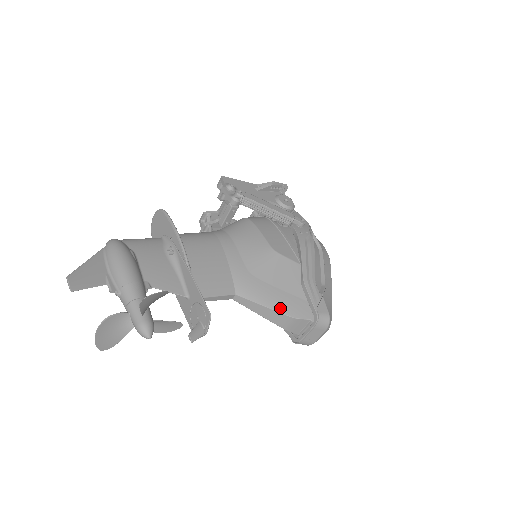
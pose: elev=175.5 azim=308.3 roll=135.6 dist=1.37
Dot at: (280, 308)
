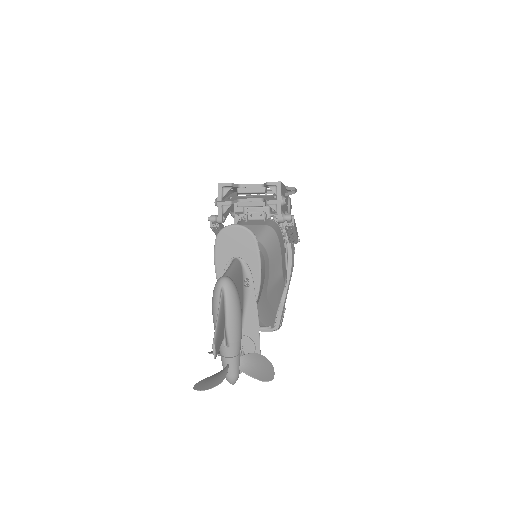
Dot at: (265, 320)
